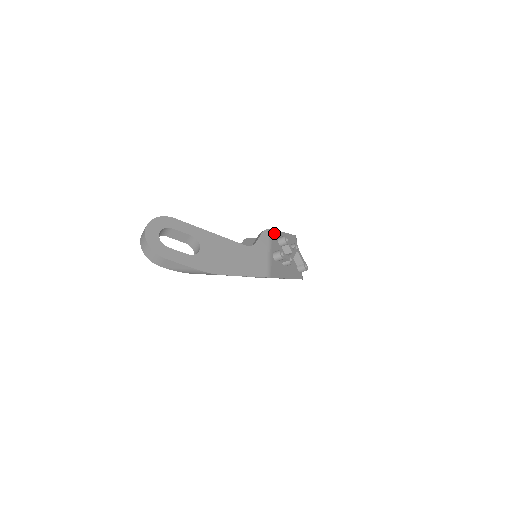
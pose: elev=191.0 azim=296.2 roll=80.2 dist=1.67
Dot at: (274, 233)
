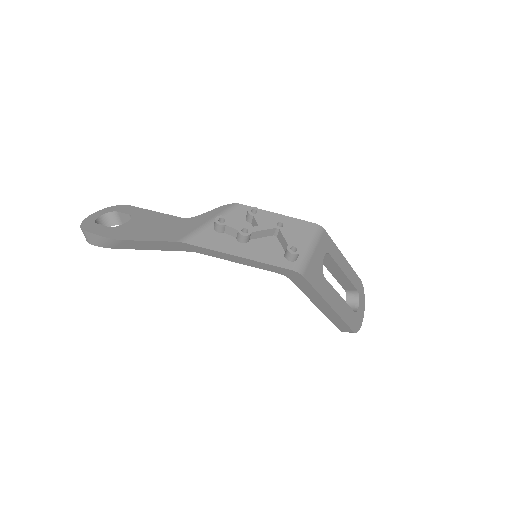
Dot at: (243, 208)
